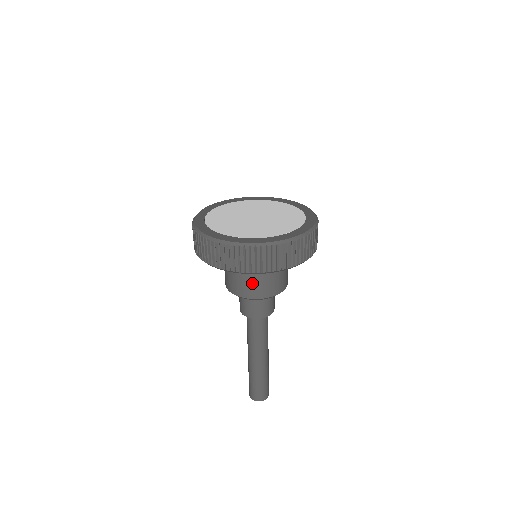
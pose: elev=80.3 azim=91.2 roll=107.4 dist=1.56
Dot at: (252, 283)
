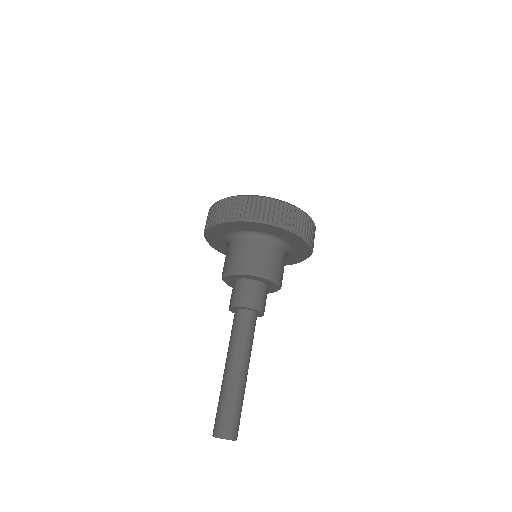
Dot at: (250, 255)
